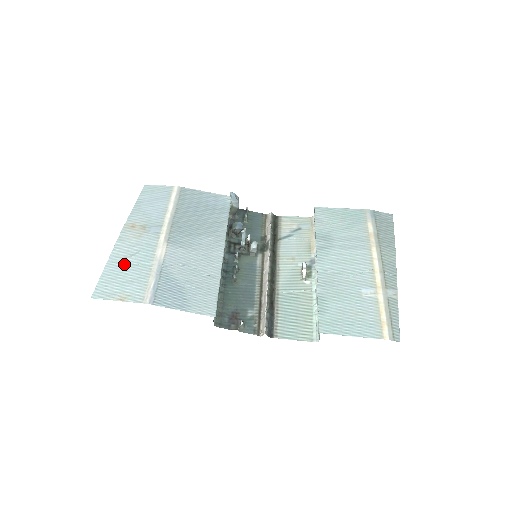
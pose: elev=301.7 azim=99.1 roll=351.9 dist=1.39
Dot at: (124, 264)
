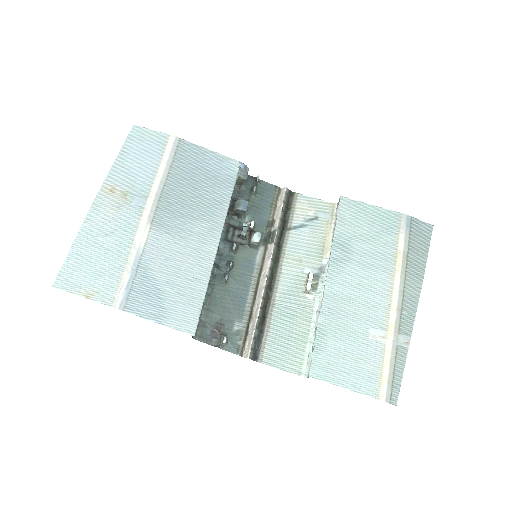
Dot at: (95, 246)
